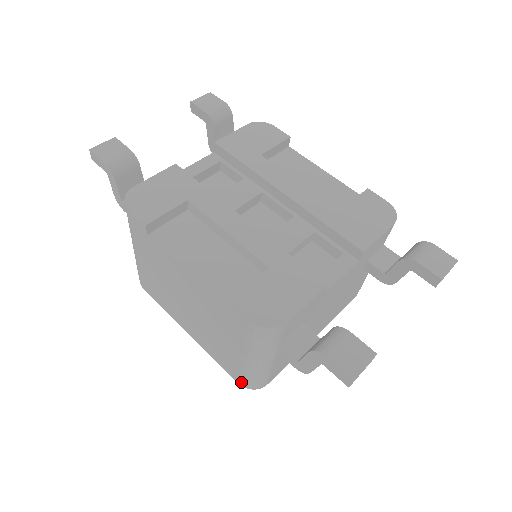
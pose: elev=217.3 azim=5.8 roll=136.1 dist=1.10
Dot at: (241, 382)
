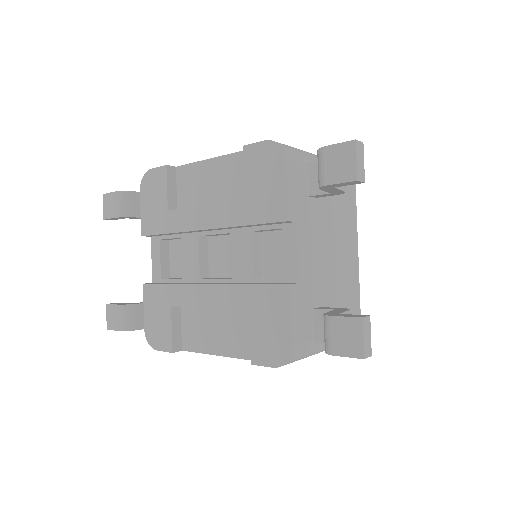
Dot at: occluded
